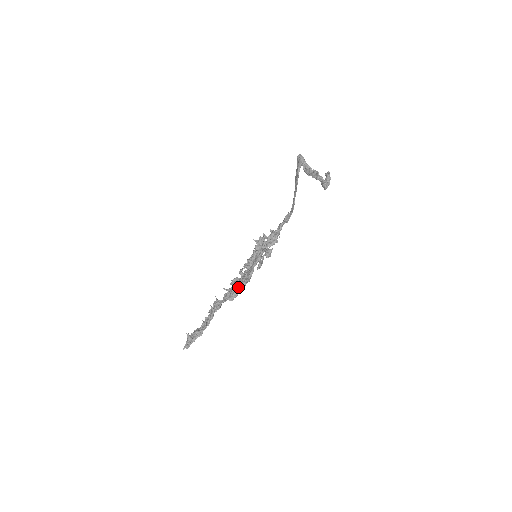
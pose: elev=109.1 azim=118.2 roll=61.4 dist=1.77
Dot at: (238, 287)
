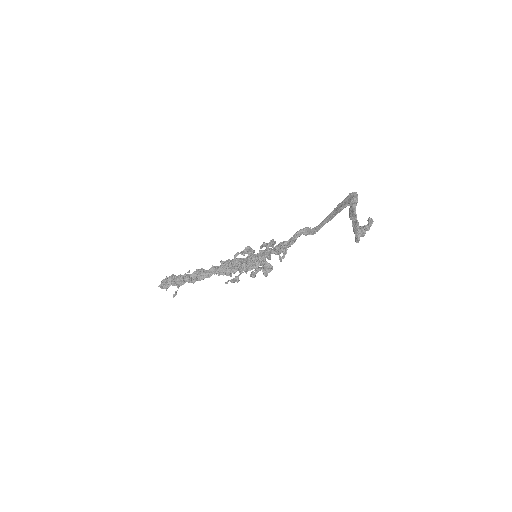
Dot at: (226, 275)
